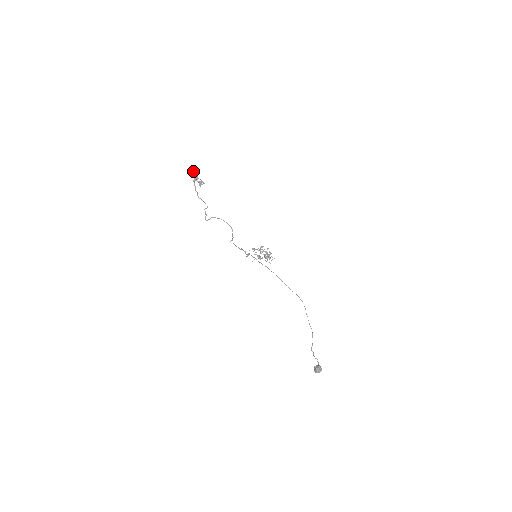
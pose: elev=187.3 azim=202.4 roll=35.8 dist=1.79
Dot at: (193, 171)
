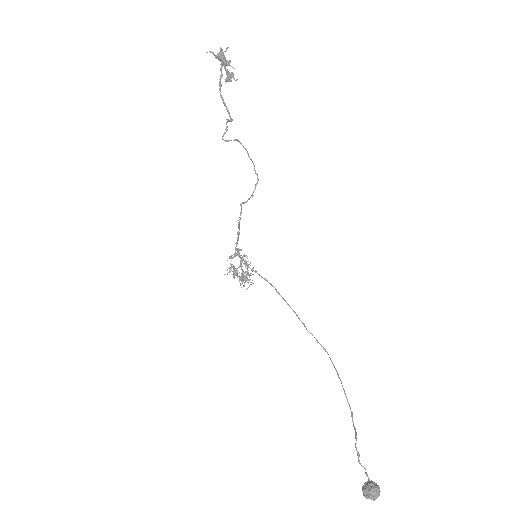
Dot at: (227, 47)
